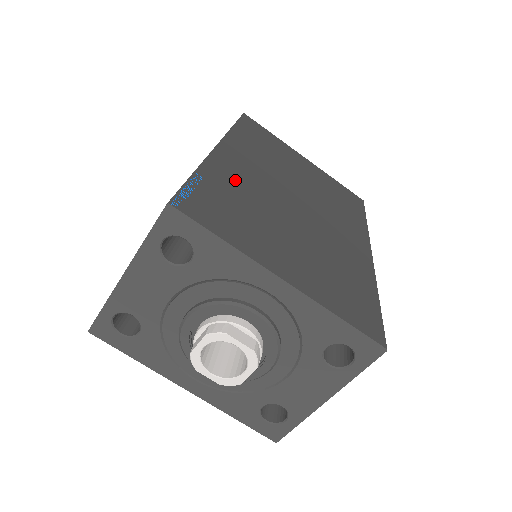
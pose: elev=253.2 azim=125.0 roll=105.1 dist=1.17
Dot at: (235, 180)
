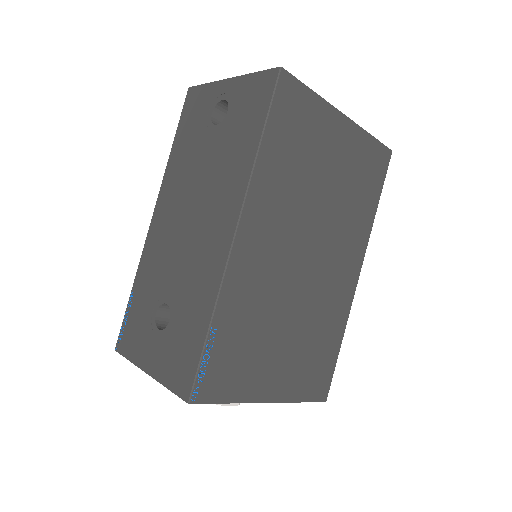
Dot at: (248, 294)
